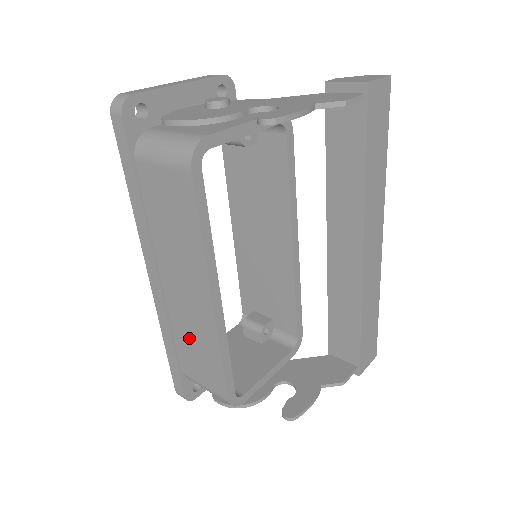
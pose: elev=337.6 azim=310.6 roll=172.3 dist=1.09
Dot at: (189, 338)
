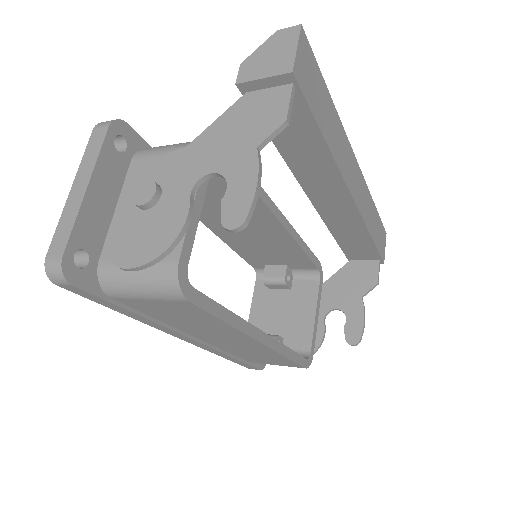
Dot at: (247, 353)
